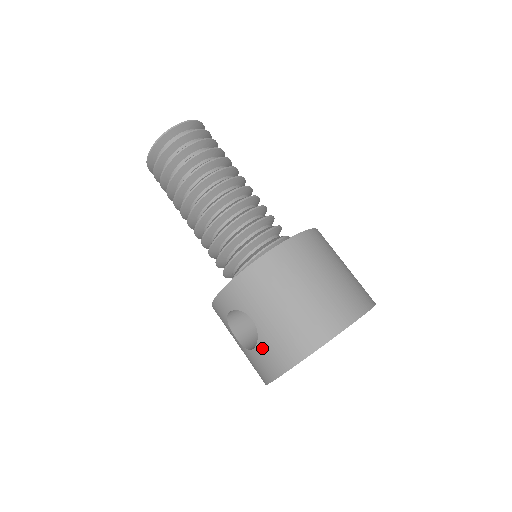
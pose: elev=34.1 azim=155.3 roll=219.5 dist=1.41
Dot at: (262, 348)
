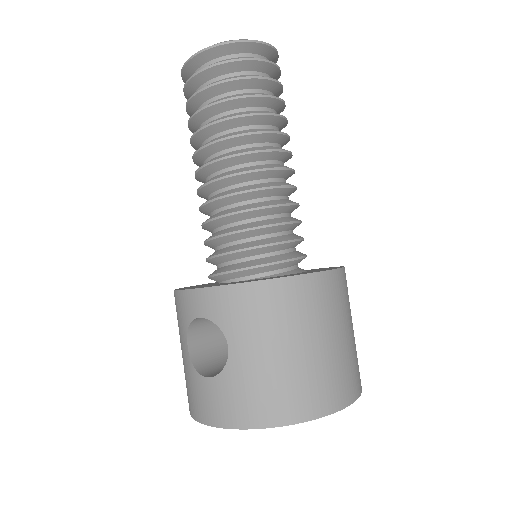
Dot at: (220, 384)
